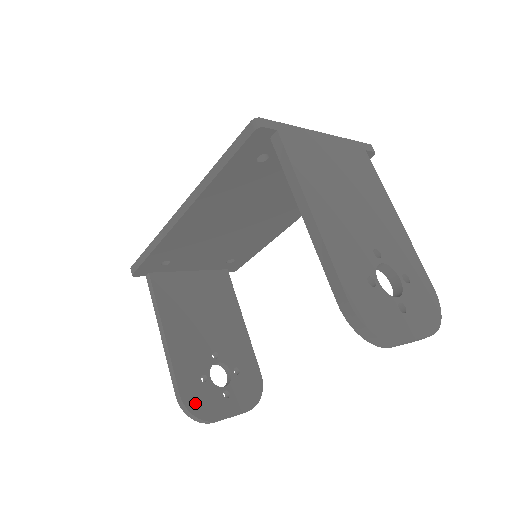
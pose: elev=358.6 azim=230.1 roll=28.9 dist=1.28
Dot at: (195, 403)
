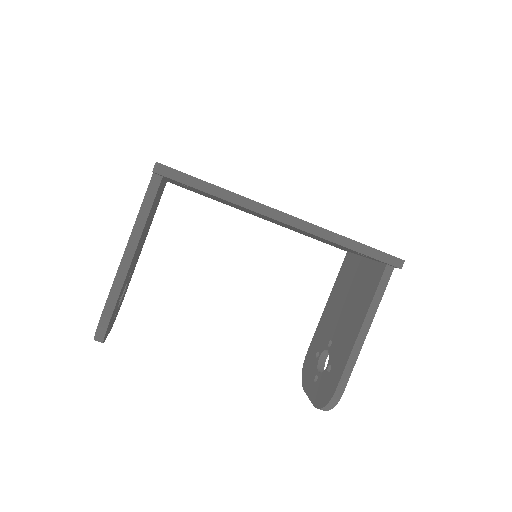
Dot at: occluded
